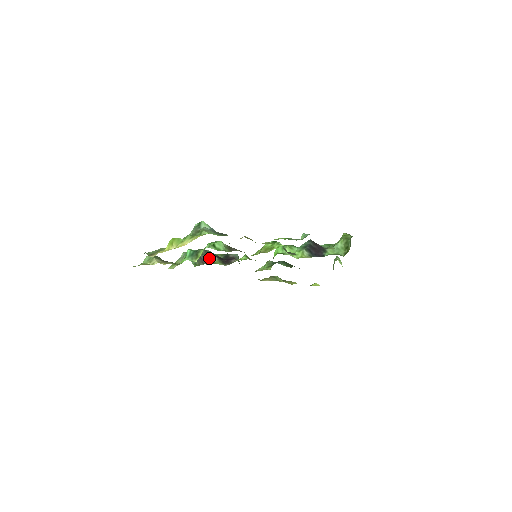
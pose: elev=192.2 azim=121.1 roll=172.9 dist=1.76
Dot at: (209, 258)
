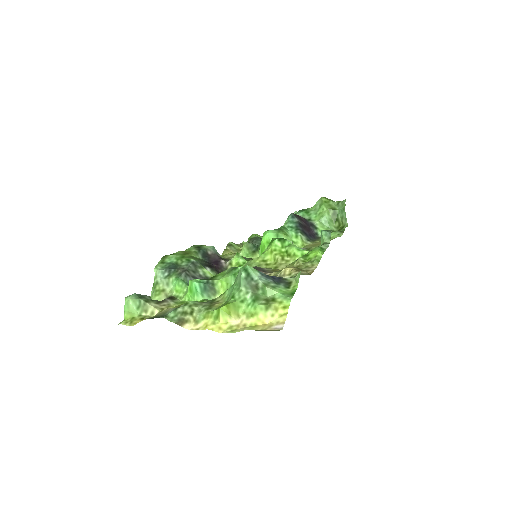
Dot at: (205, 274)
